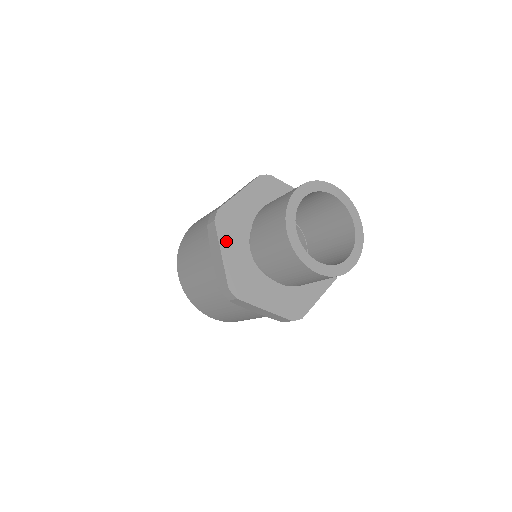
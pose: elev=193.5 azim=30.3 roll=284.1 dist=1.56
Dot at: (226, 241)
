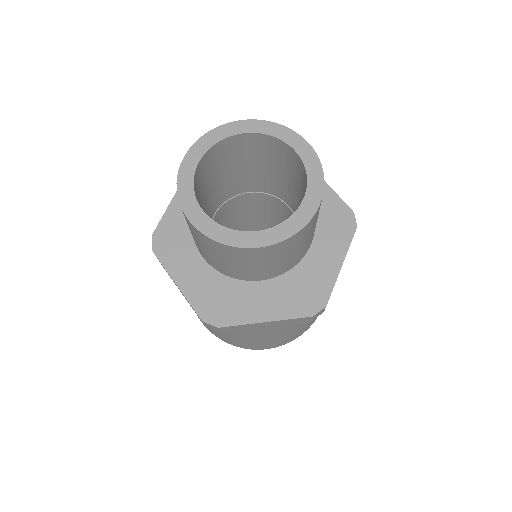
Dot at: (176, 266)
